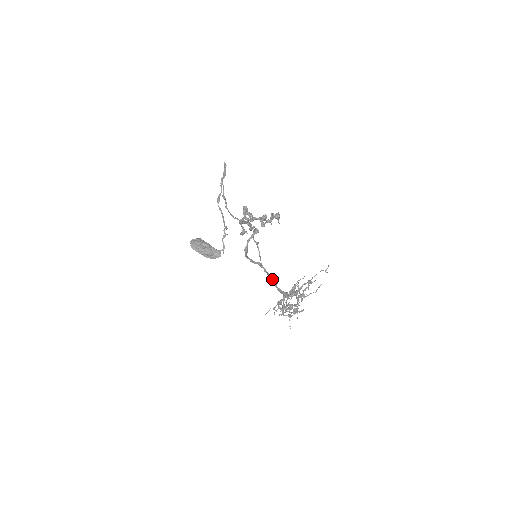
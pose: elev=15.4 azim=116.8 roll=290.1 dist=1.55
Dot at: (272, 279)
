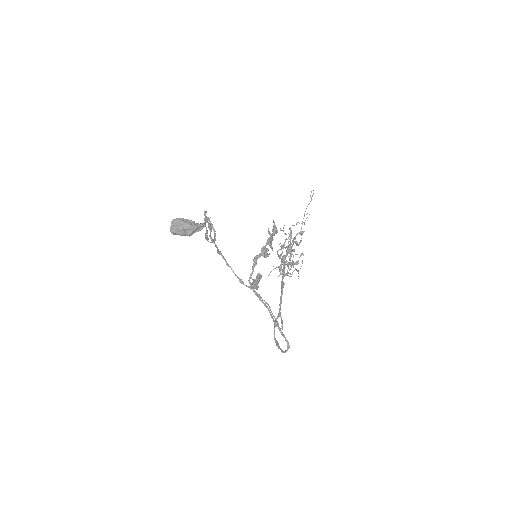
Dot at: (282, 293)
